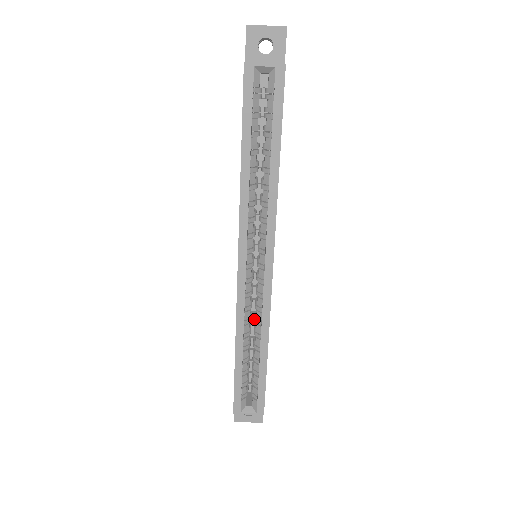
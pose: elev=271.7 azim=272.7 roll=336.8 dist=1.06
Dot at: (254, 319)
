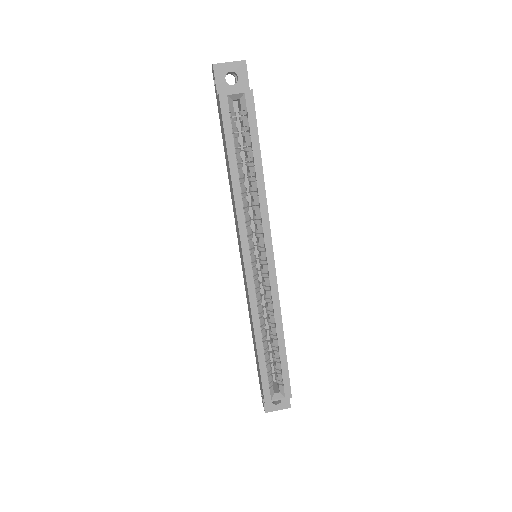
Dot at: (266, 311)
